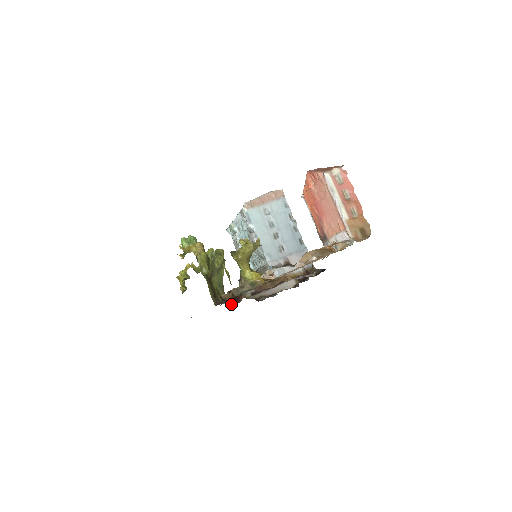
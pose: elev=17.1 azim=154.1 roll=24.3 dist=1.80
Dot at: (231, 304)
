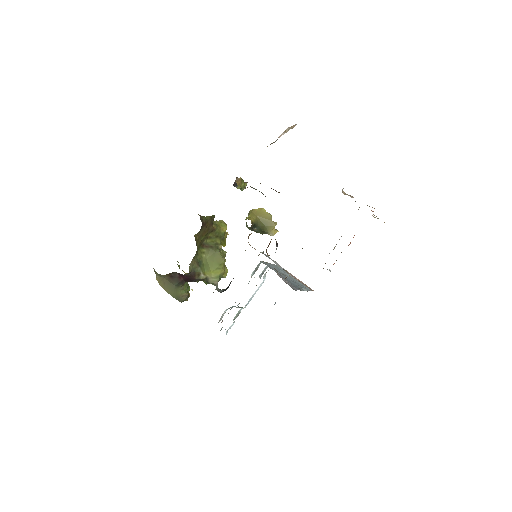
Dot at: occluded
